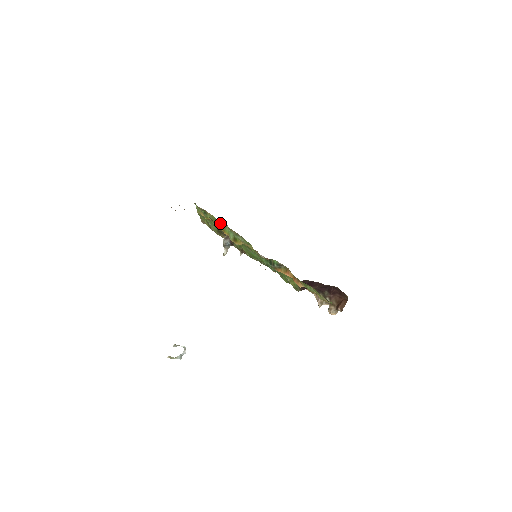
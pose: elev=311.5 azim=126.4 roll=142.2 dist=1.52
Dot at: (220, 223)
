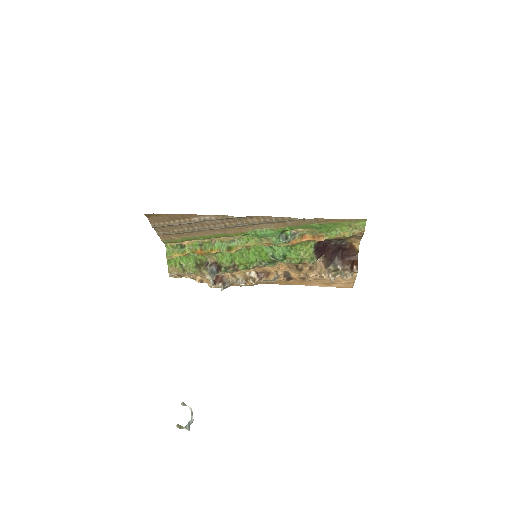
Dot at: (205, 244)
